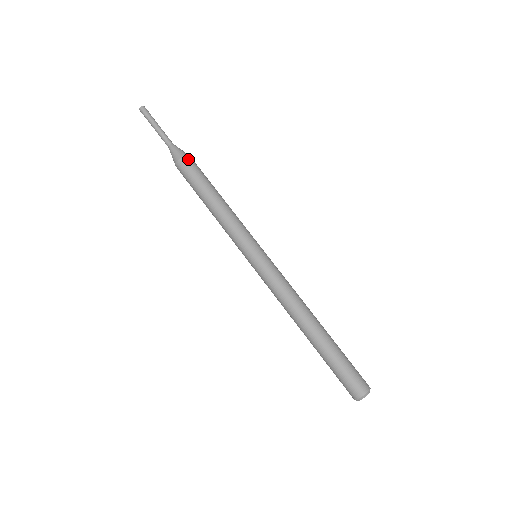
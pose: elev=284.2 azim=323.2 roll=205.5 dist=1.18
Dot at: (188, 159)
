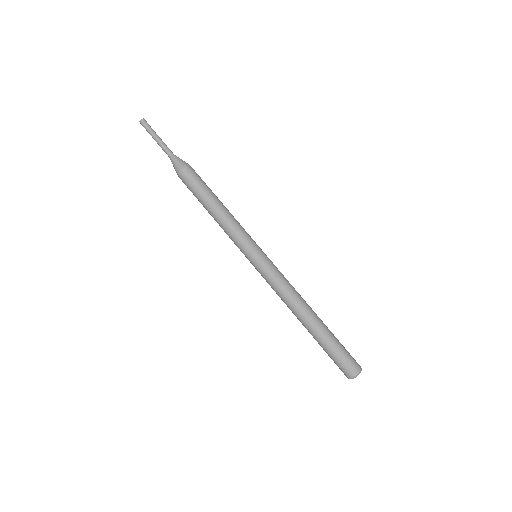
Dot at: (187, 170)
